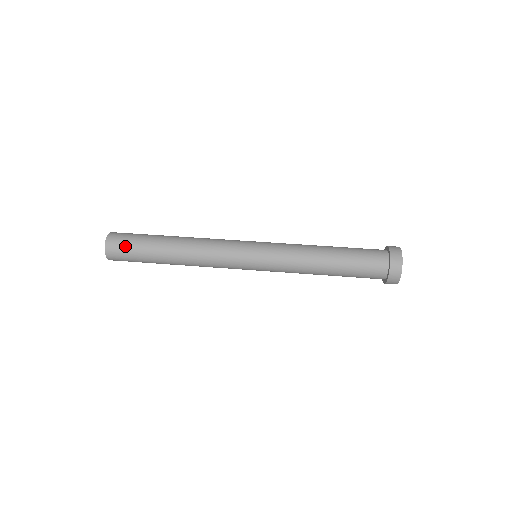
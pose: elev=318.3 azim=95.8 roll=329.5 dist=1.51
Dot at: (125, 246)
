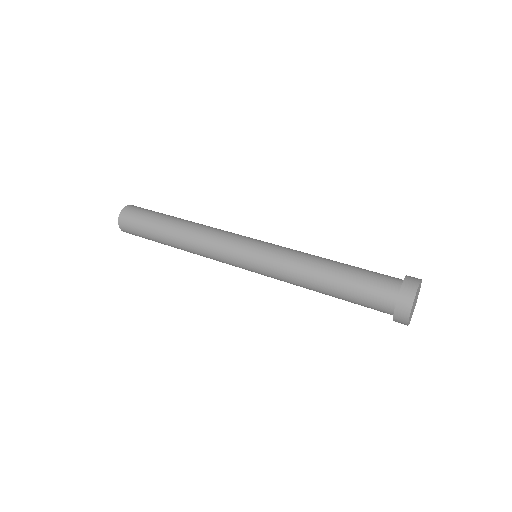
Dot at: (140, 212)
